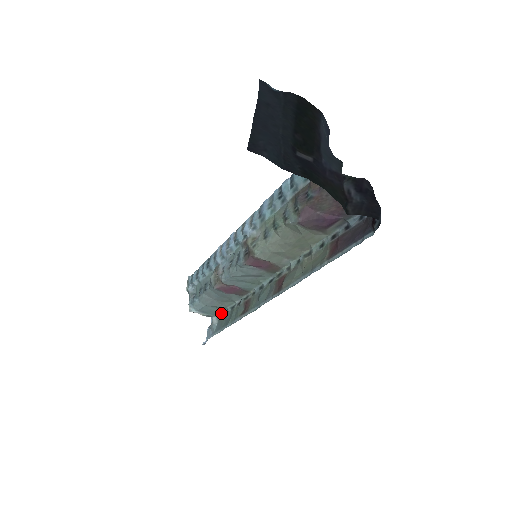
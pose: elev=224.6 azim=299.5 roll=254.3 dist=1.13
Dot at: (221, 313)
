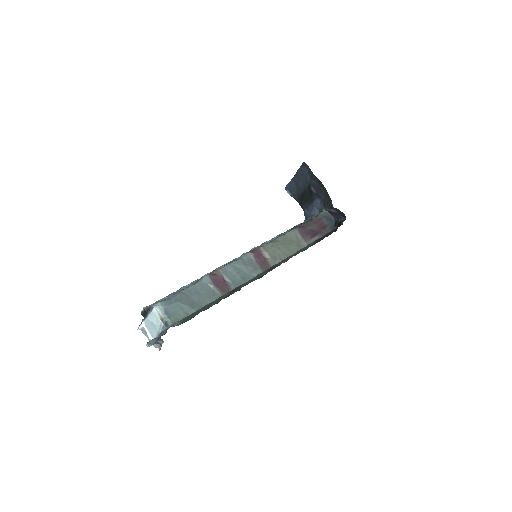
Dot at: (184, 322)
